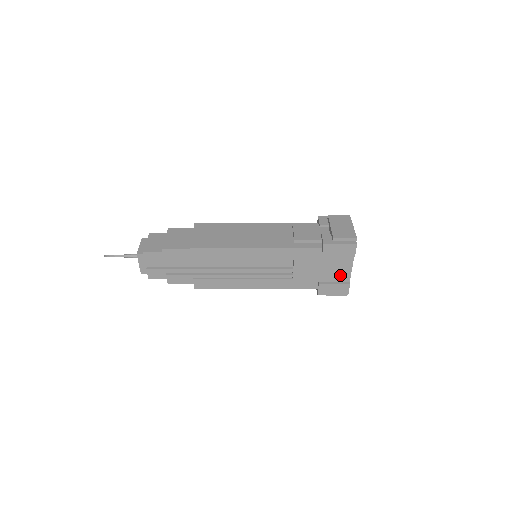
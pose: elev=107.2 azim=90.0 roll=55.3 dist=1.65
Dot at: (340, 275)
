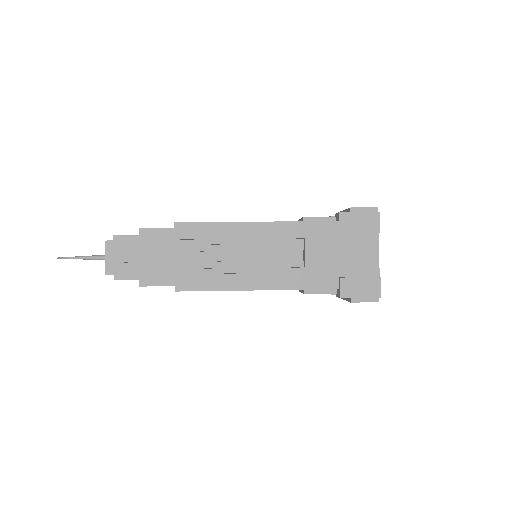
Dot at: (365, 265)
